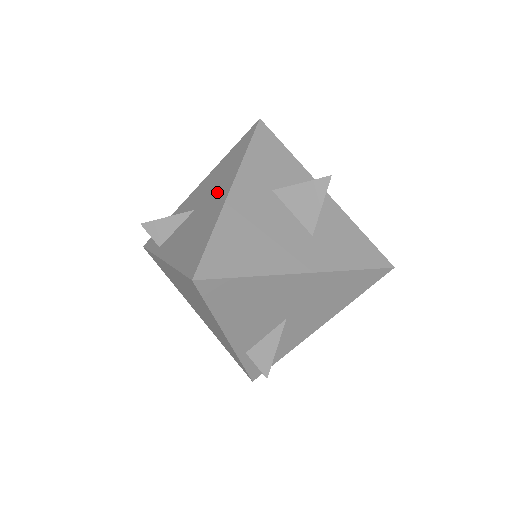
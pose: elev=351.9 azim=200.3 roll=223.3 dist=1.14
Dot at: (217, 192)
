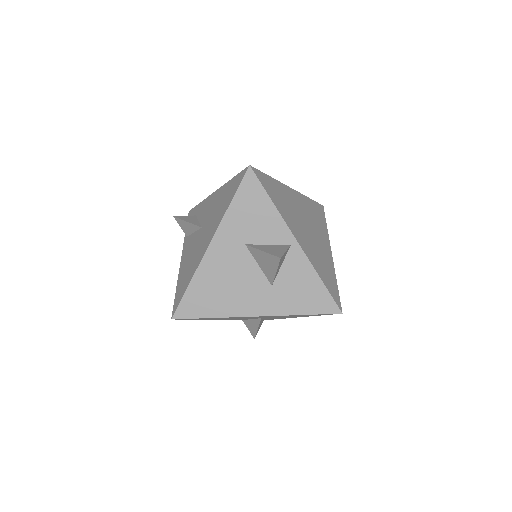
Dot at: (208, 232)
